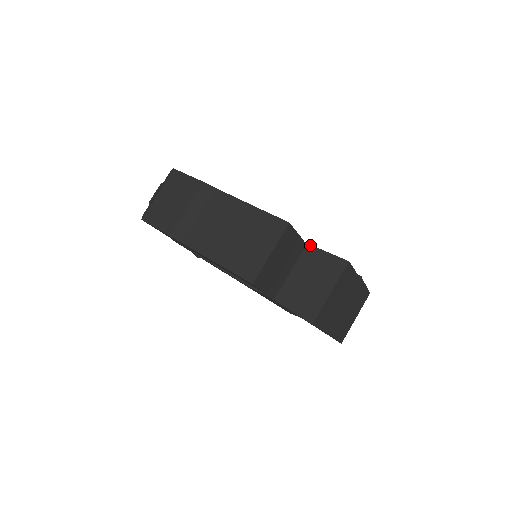
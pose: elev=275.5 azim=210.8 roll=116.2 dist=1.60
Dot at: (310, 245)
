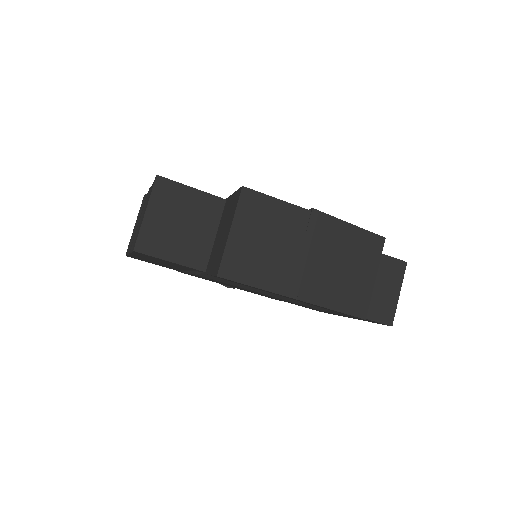
Dot at: (227, 198)
